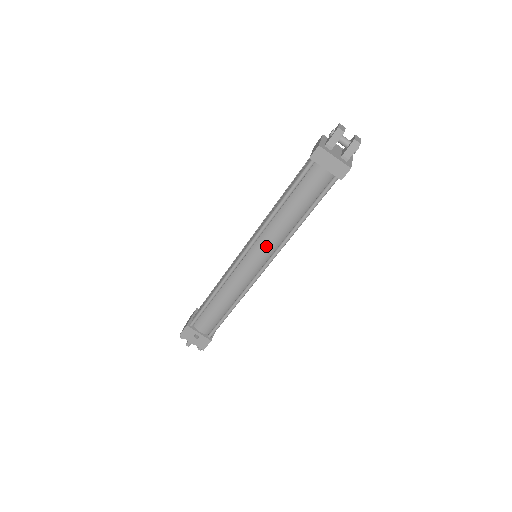
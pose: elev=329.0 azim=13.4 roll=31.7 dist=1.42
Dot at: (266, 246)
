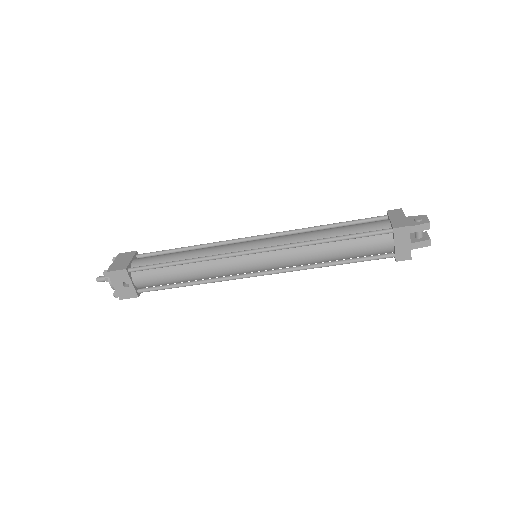
Dot at: (282, 260)
